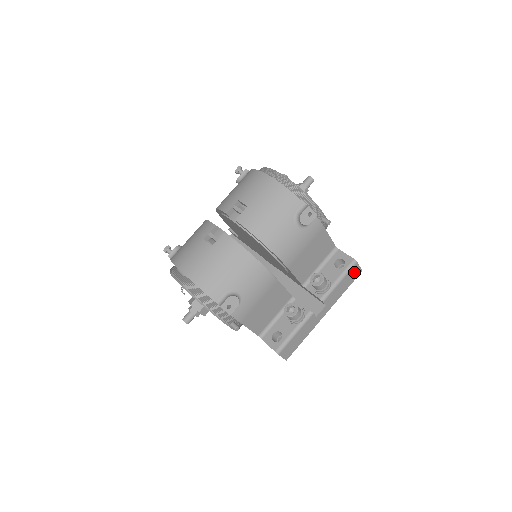
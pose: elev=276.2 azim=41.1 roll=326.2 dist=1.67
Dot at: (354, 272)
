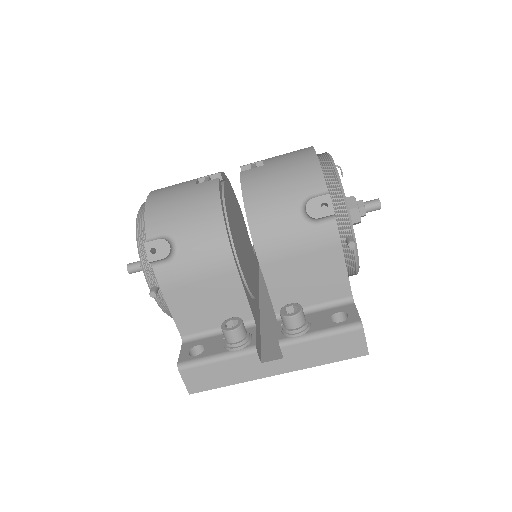
Dot at: (352, 343)
